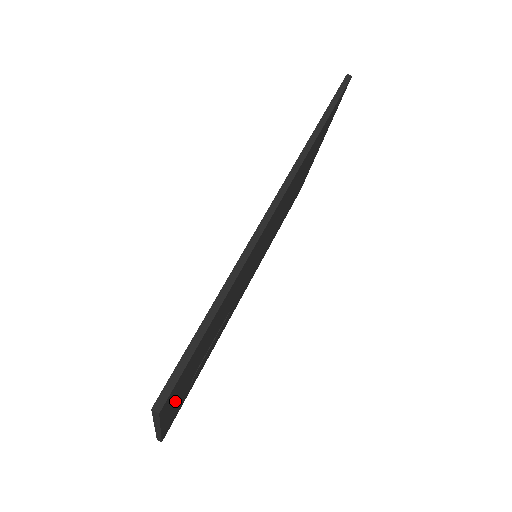
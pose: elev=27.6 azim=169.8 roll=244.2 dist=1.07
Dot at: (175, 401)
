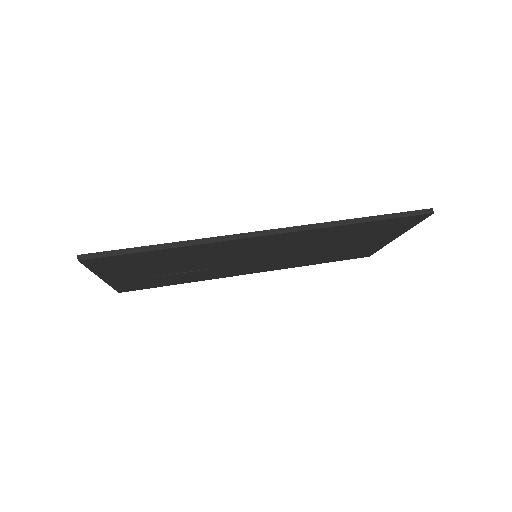
Dot at: (117, 273)
